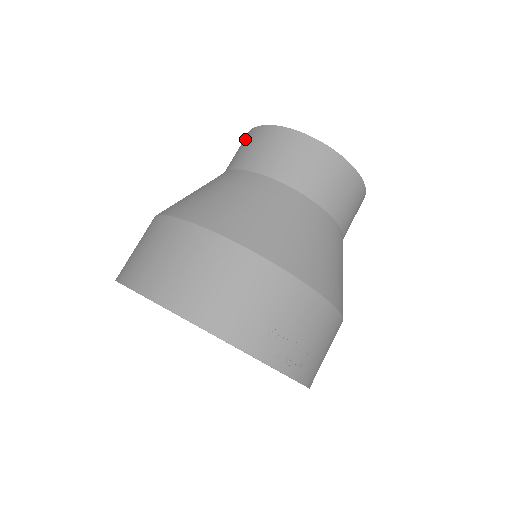
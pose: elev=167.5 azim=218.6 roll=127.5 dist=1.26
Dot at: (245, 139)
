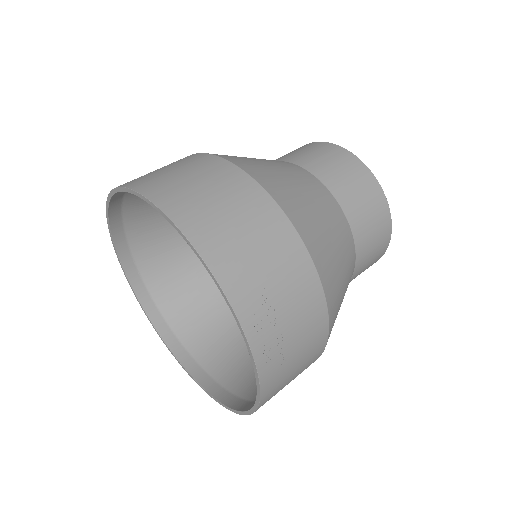
Dot at: occluded
